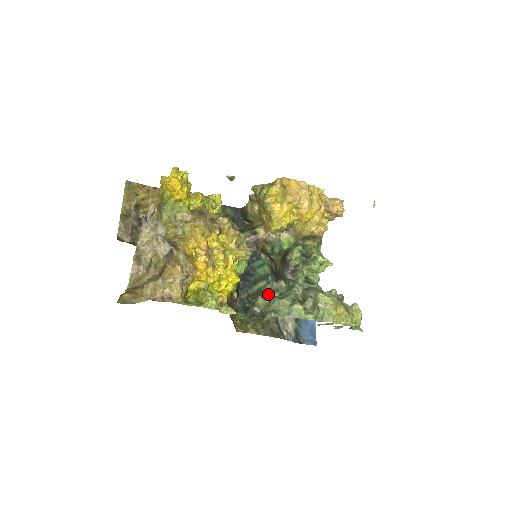
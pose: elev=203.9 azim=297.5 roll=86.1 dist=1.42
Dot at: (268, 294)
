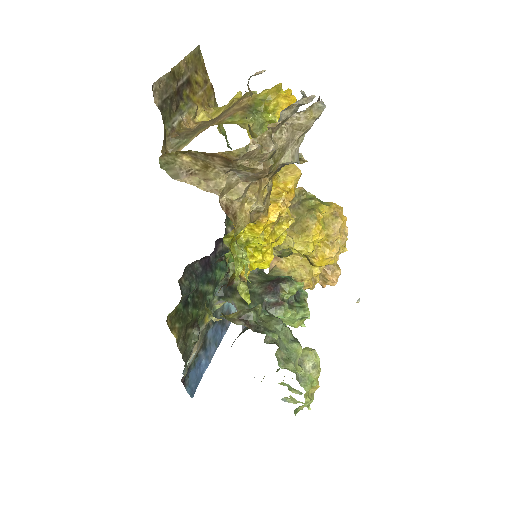
Dot at: (207, 305)
